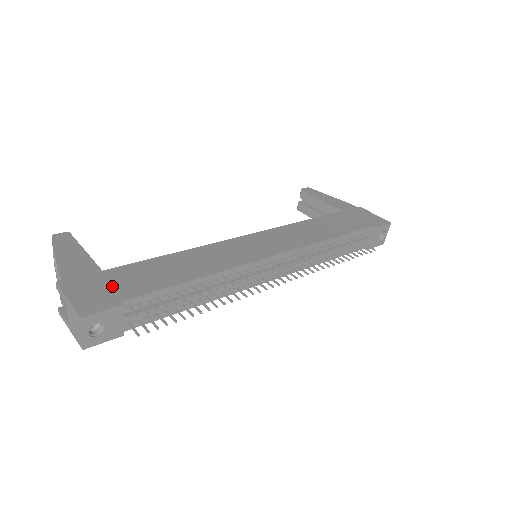
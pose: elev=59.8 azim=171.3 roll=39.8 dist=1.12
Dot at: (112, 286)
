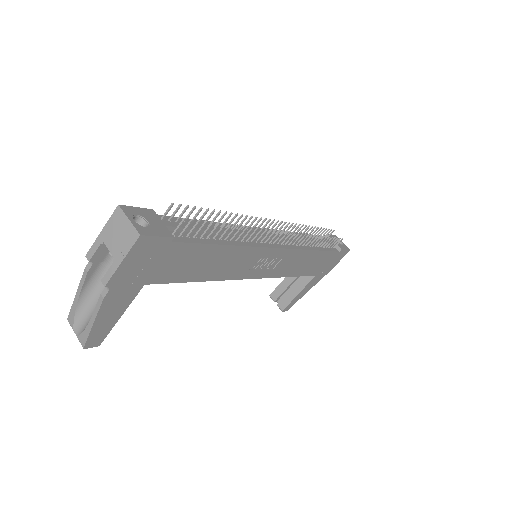
Dot at: occluded
